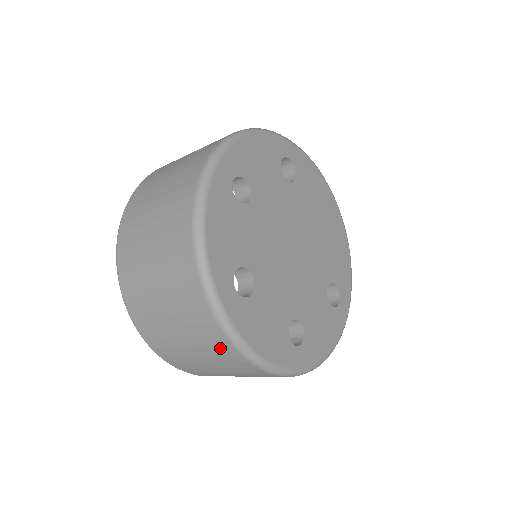
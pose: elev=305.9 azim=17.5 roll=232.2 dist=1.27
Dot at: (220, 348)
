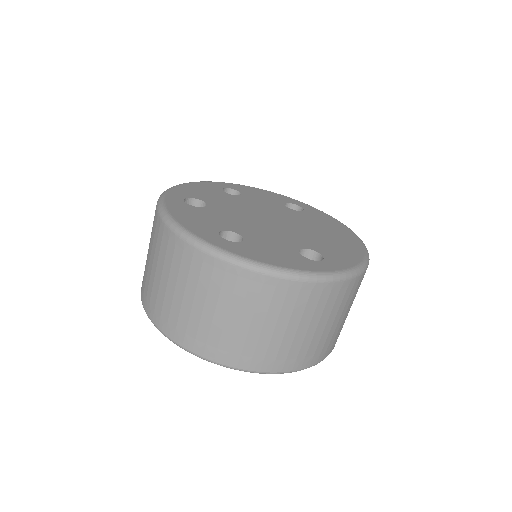
Dot at: (156, 231)
